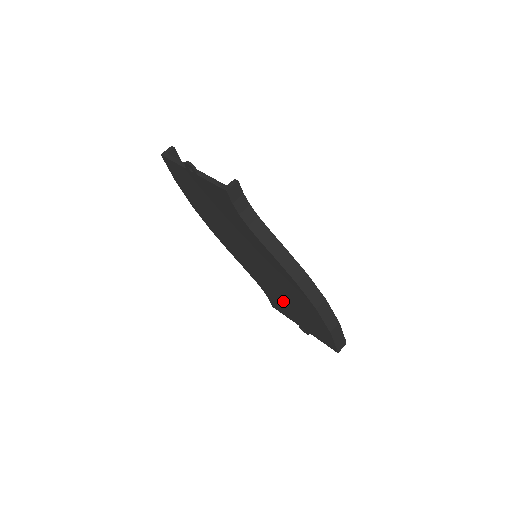
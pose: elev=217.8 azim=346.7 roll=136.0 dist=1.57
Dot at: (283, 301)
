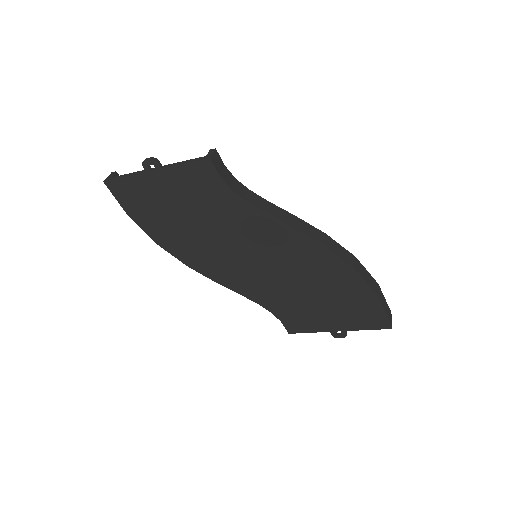
Dot at: (304, 304)
